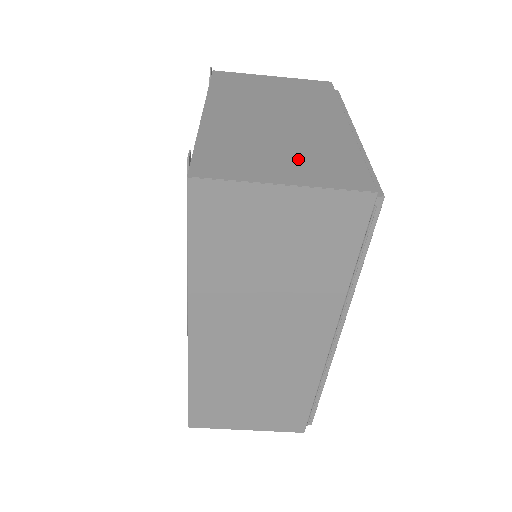
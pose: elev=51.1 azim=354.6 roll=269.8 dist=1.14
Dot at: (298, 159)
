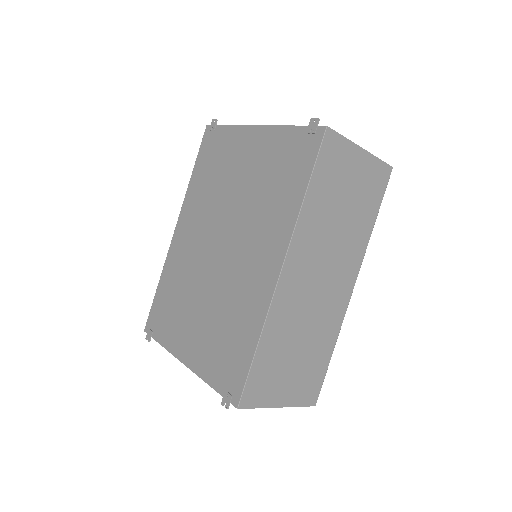
Dot at: occluded
